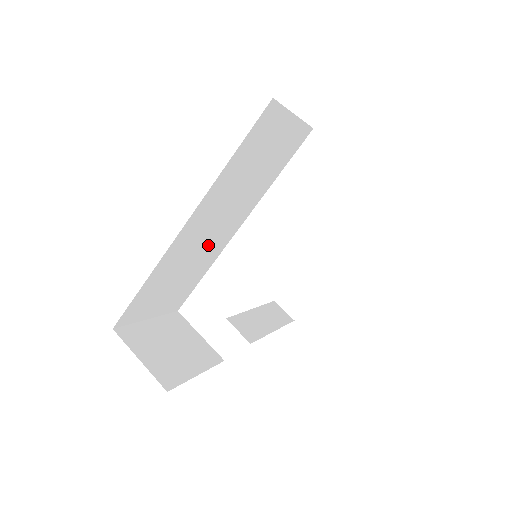
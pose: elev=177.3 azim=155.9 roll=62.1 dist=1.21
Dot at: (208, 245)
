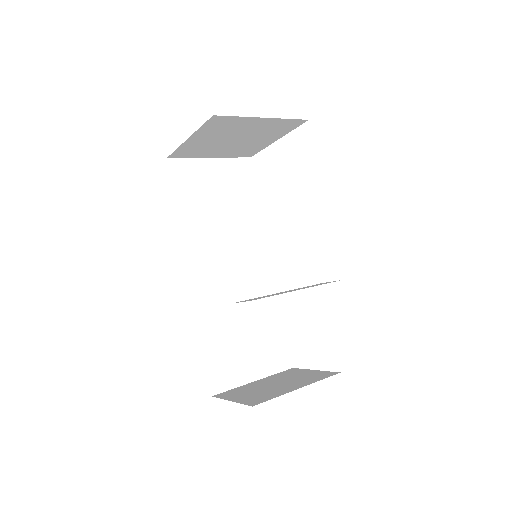
Dot at: (247, 288)
